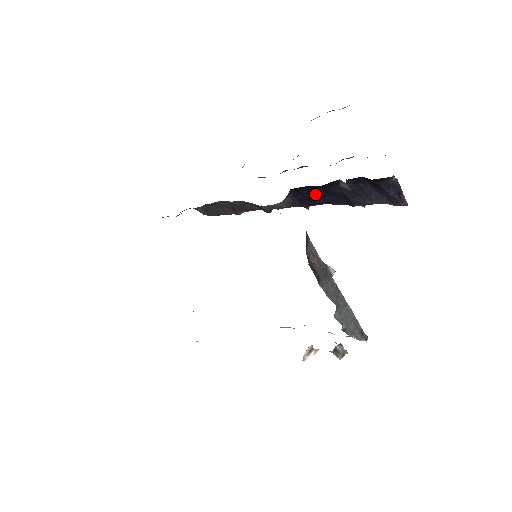
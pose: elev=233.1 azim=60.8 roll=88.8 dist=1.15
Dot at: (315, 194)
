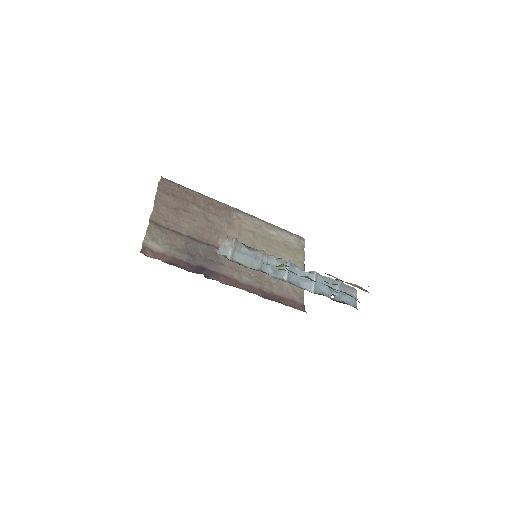
Dot at: occluded
